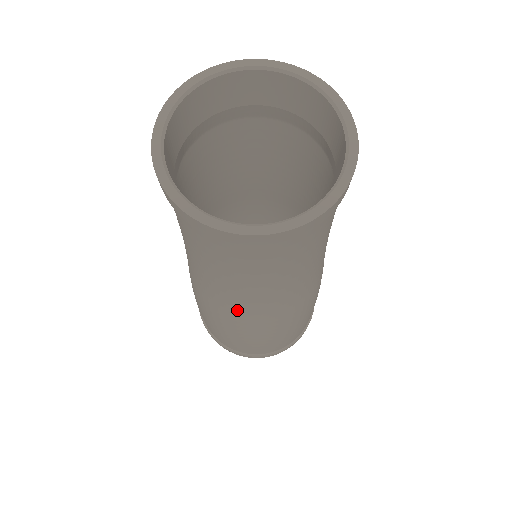
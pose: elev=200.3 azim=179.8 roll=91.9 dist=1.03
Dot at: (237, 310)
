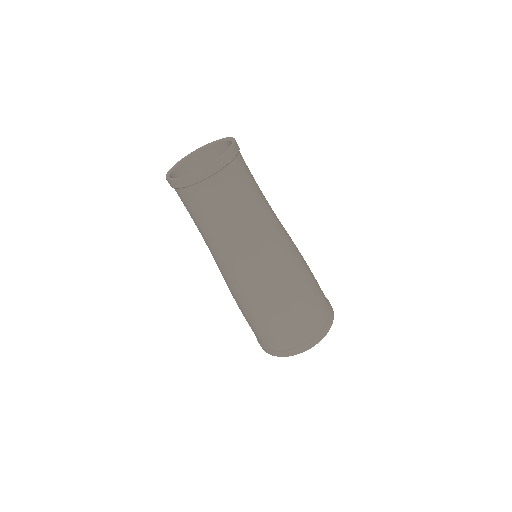
Dot at: (231, 267)
